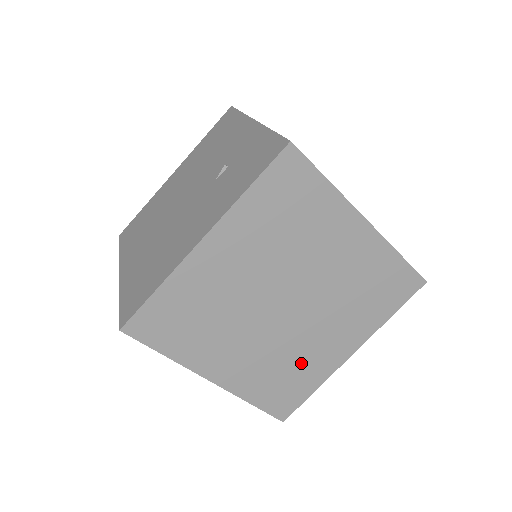
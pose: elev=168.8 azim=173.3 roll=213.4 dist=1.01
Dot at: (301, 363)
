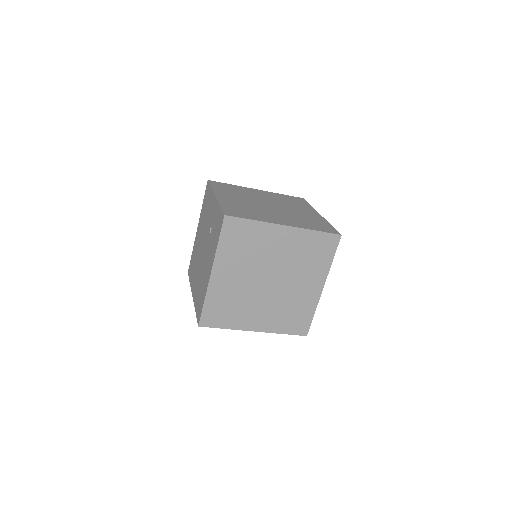
Dot at: (297, 304)
